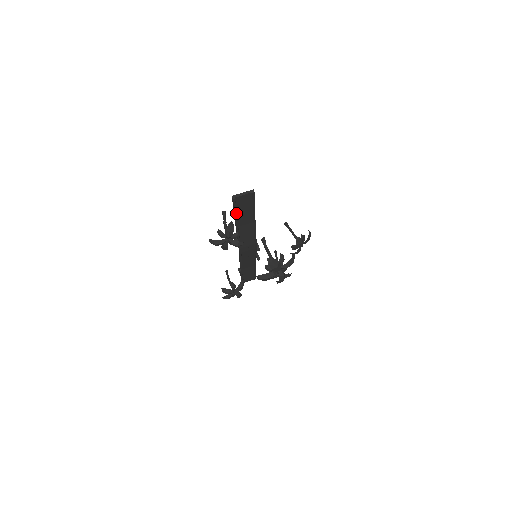
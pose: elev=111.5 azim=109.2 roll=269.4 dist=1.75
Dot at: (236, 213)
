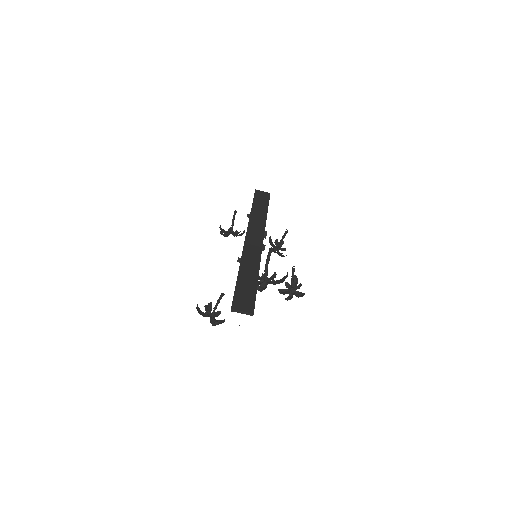
Dot at: (235, 293)
